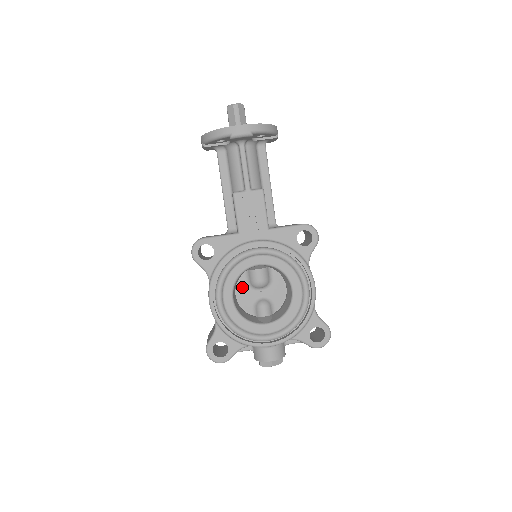
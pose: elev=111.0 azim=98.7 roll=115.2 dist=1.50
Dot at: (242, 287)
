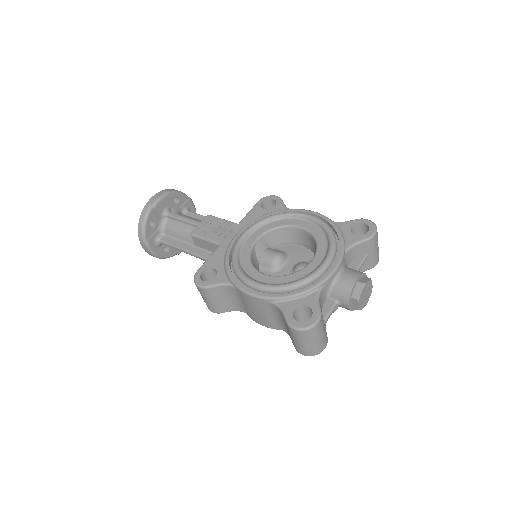
Dot at: occluded
